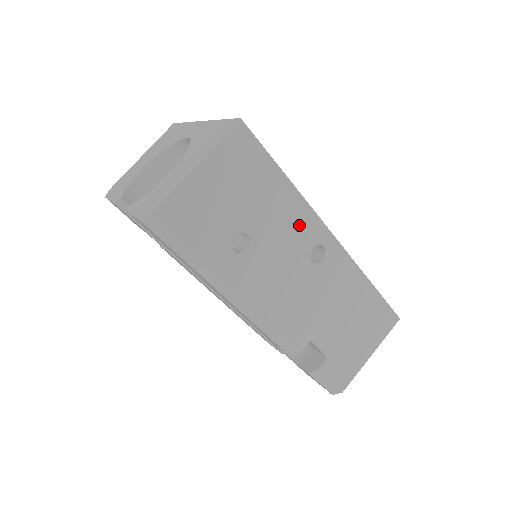
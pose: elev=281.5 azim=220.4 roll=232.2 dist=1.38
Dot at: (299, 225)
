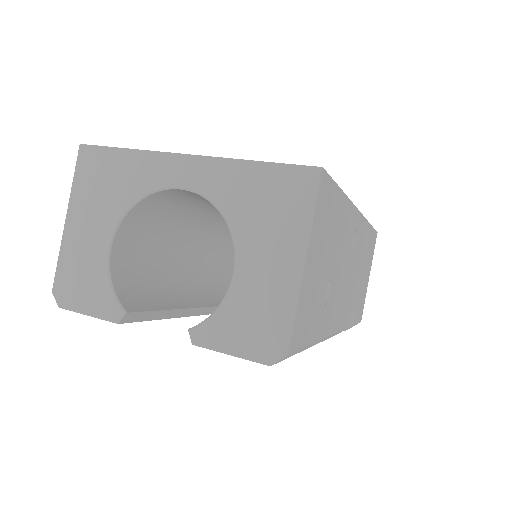
Dot at: (348, 229)
